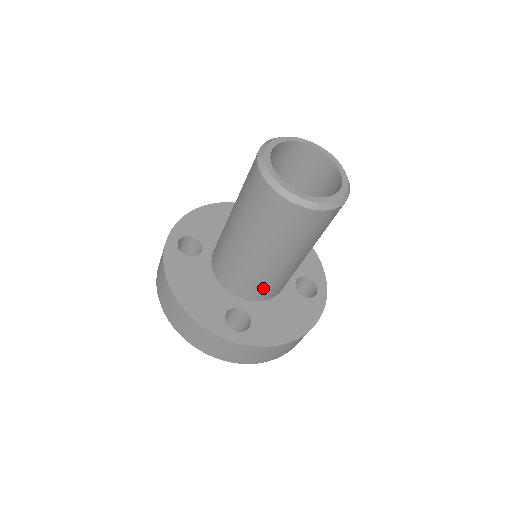
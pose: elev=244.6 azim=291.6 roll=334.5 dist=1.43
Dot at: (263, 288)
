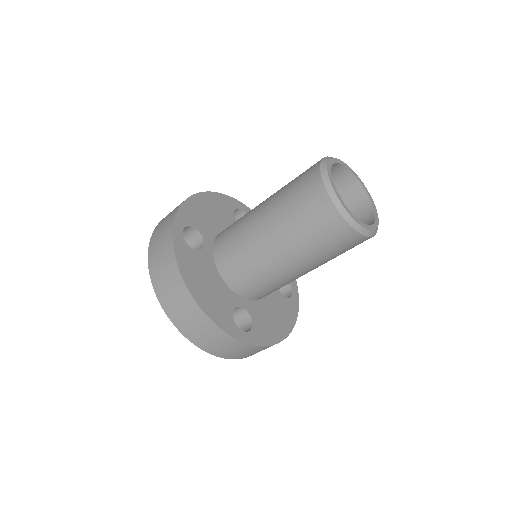
Dot at: (269, 290)
